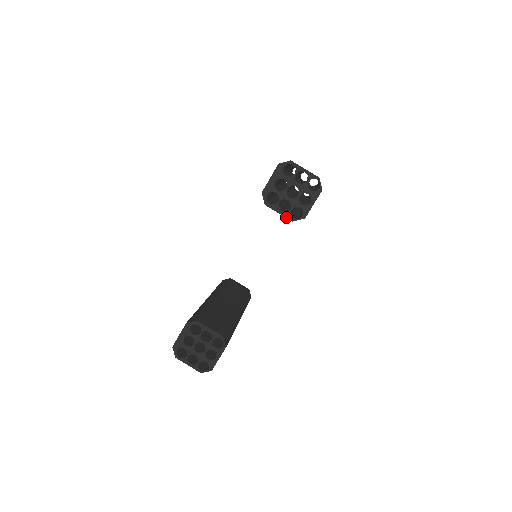
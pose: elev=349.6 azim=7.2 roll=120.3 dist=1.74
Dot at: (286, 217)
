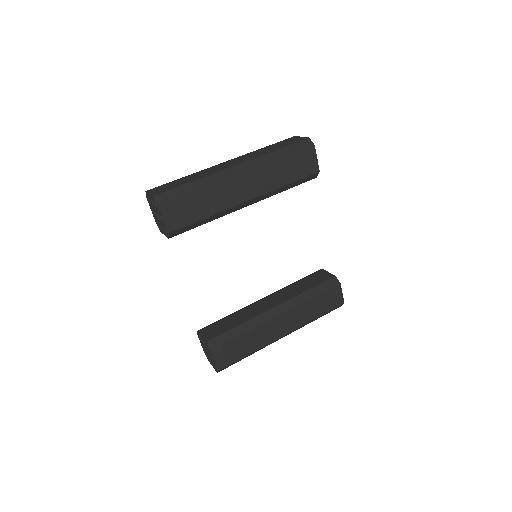
Dot at: occluded
